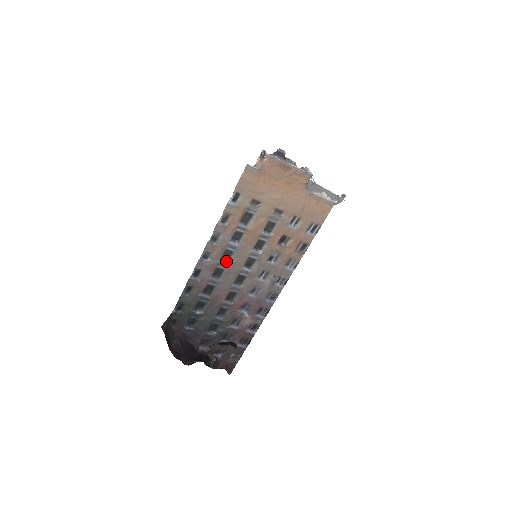
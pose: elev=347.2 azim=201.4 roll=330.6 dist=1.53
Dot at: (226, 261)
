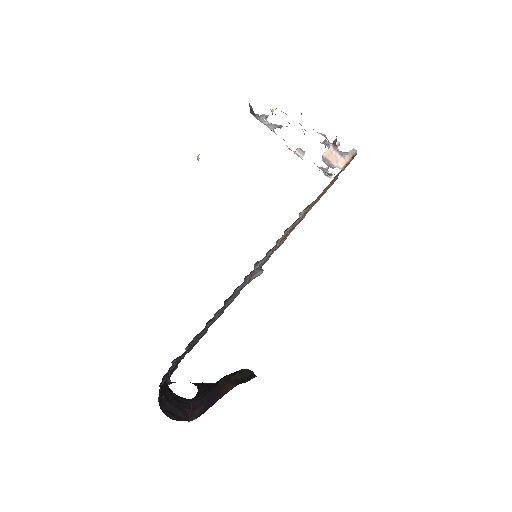
Dot at: (245, 280)
